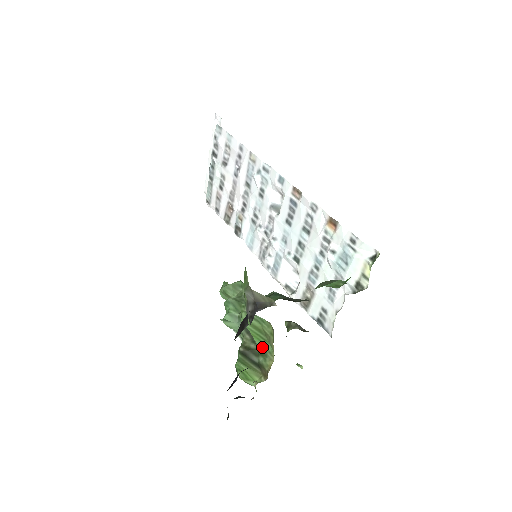
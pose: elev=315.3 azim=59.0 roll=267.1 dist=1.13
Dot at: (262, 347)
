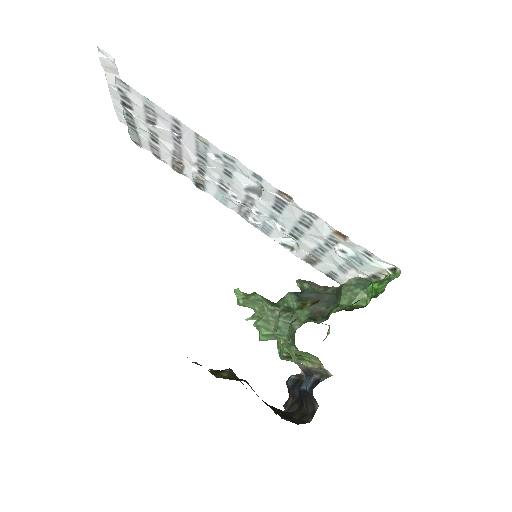
Dot at: (306, 356)
